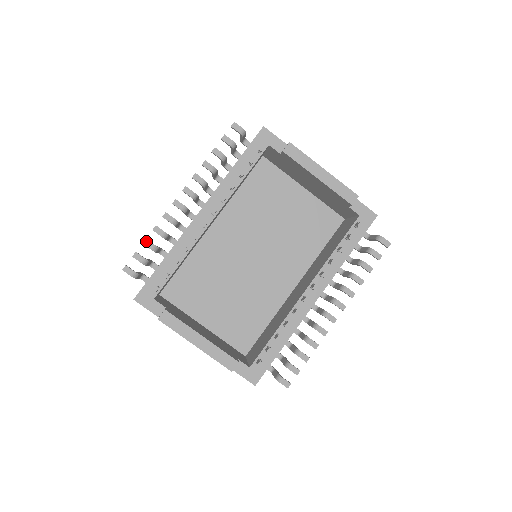
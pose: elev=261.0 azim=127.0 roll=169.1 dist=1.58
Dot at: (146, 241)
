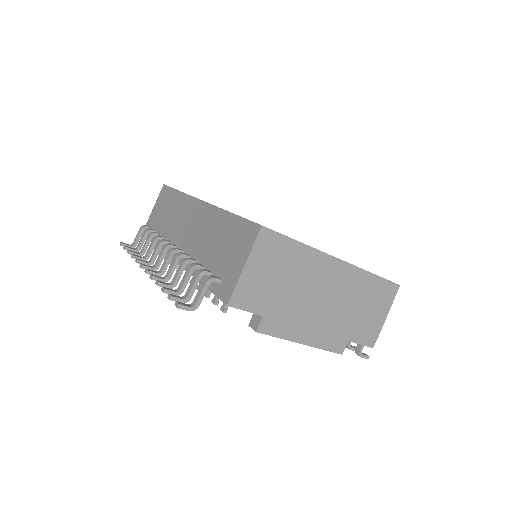
Dot at: occluded
